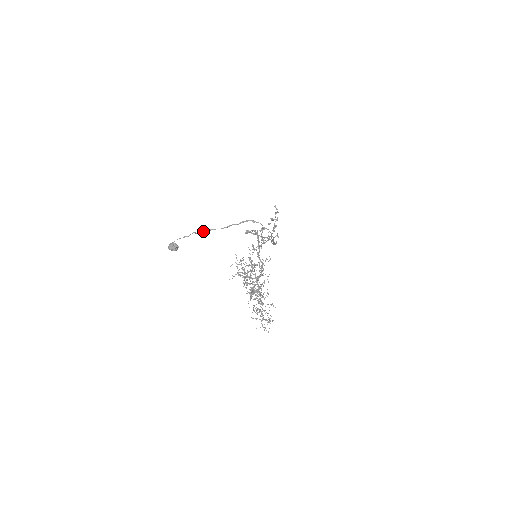
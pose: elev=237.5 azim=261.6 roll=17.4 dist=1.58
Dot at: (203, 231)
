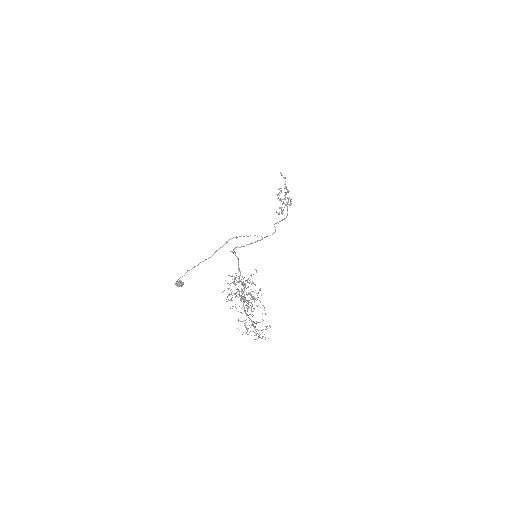
Dot at: (195, 266)
